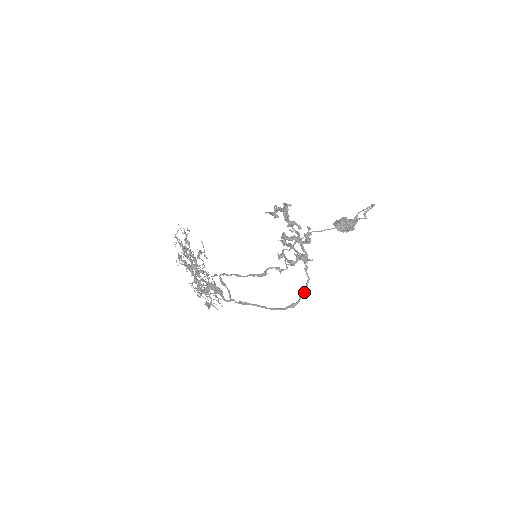
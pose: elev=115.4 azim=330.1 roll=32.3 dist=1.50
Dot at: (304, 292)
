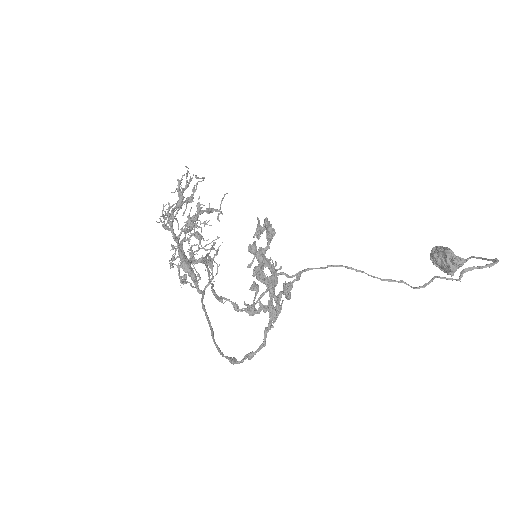
Dot at: (248, 357)
